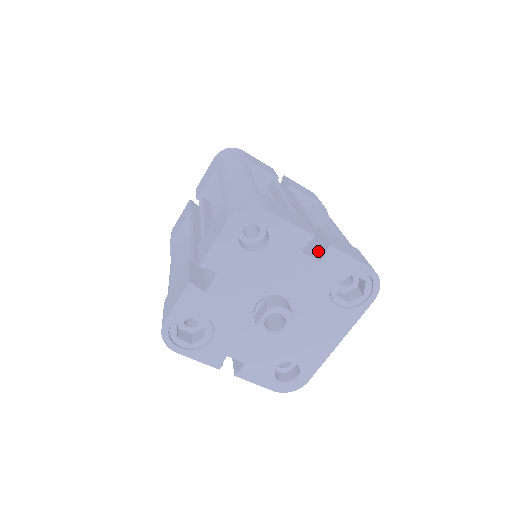
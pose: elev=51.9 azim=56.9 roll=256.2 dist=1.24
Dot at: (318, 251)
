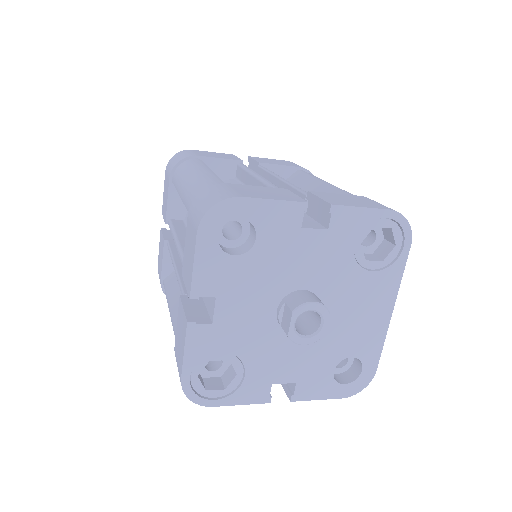
Dot at: (320, 219)
